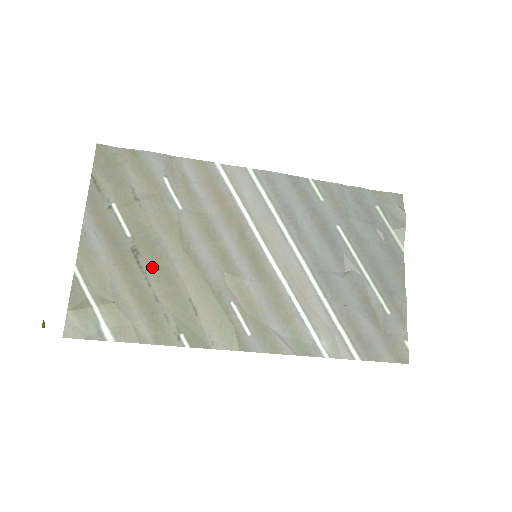
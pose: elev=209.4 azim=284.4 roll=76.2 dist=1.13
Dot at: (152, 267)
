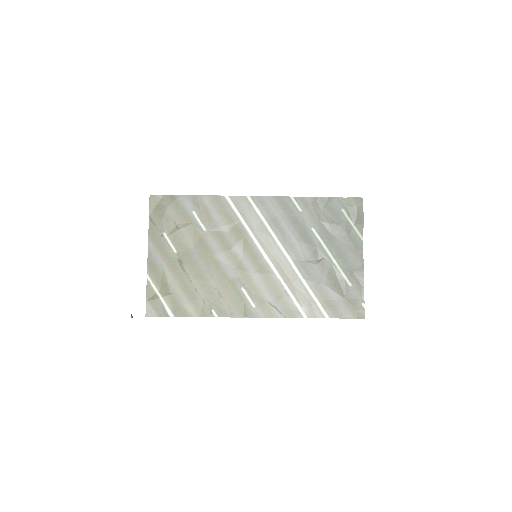
Dot at: (191, 270)
